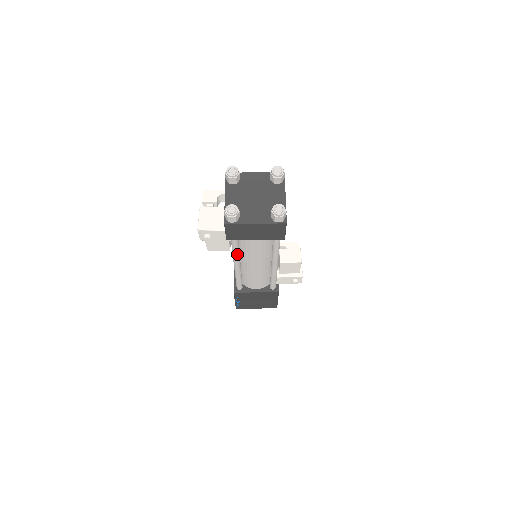
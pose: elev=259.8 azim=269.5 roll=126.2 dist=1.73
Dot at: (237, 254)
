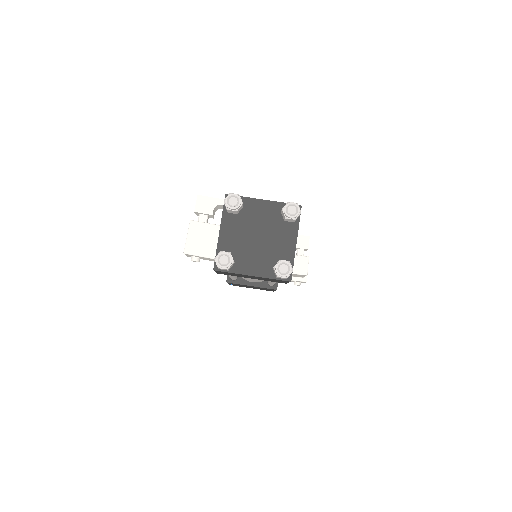
Dot at: occluded
